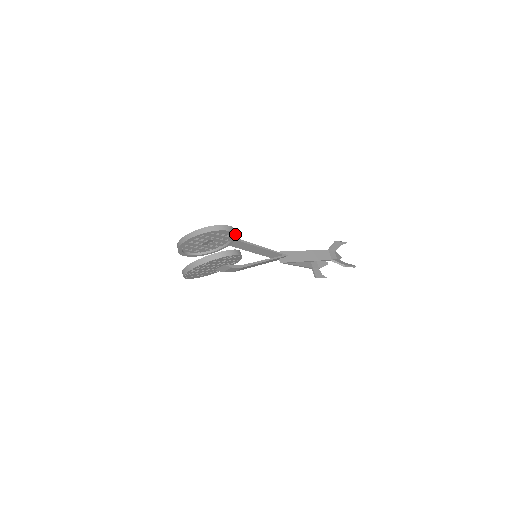
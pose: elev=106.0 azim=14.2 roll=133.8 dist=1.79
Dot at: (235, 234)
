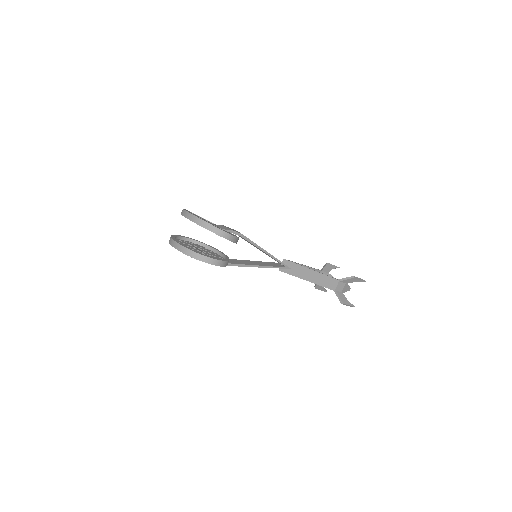
Dot at: (235, 242)
